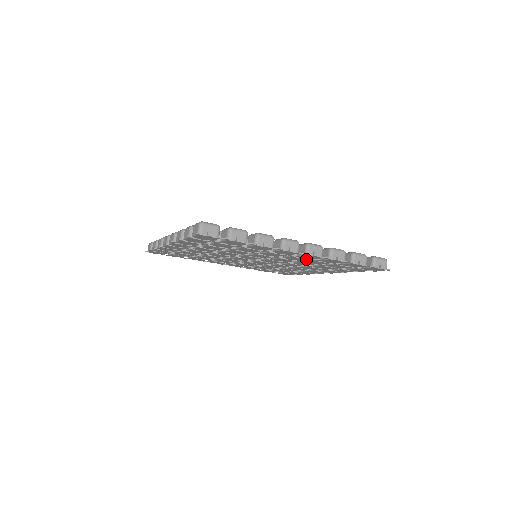
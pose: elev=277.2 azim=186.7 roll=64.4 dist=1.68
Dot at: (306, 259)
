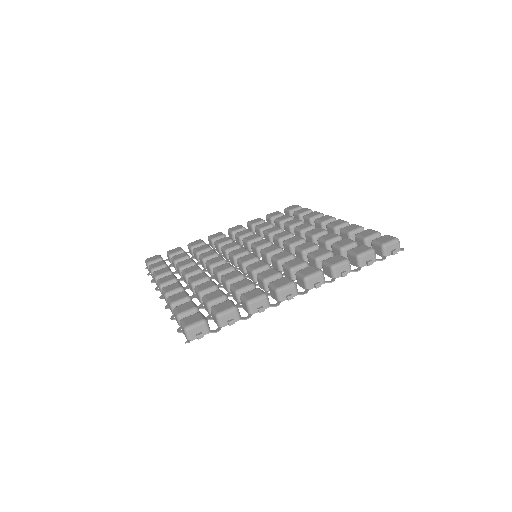
Dot at: occluded
